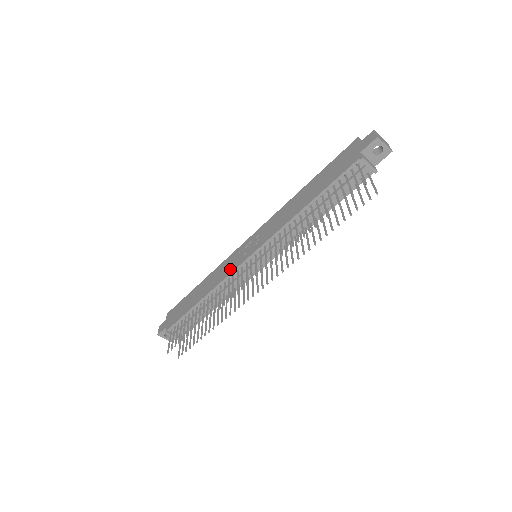
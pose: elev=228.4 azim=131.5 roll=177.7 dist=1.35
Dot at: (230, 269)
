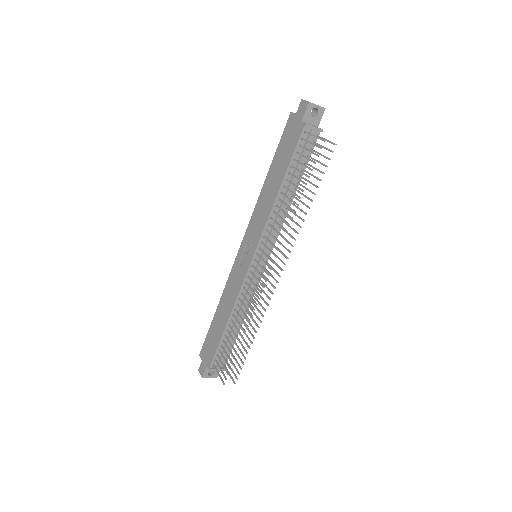
Dot at: (240, 279)
